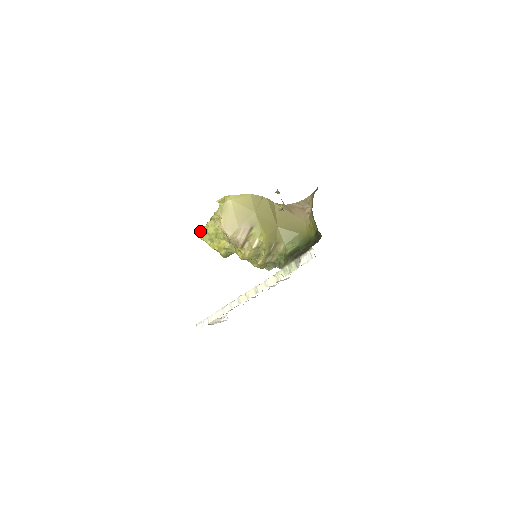
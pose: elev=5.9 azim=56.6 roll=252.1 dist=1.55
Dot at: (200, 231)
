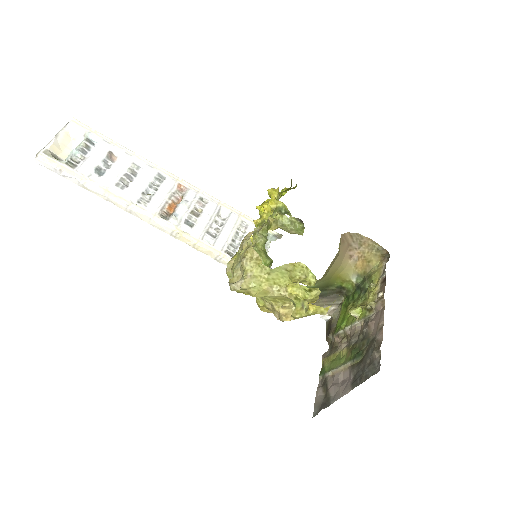
Dot at: (241, 289)
